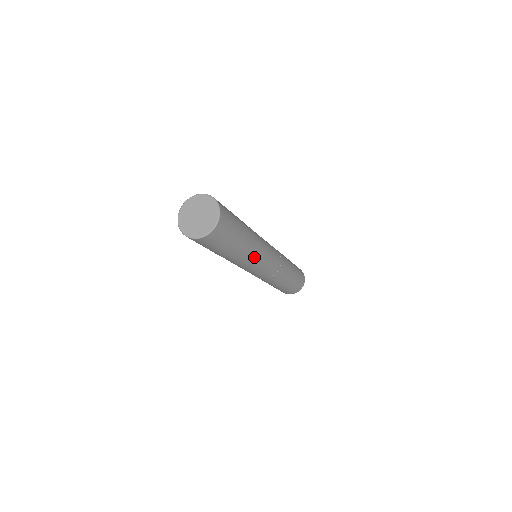
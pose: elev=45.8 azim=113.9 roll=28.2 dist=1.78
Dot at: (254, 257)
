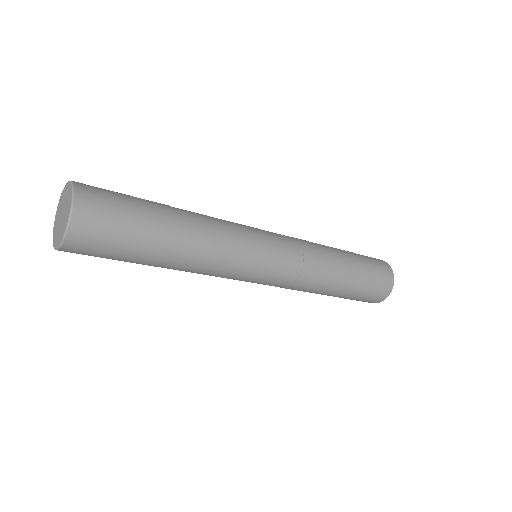
Dot at: (219, 251)
